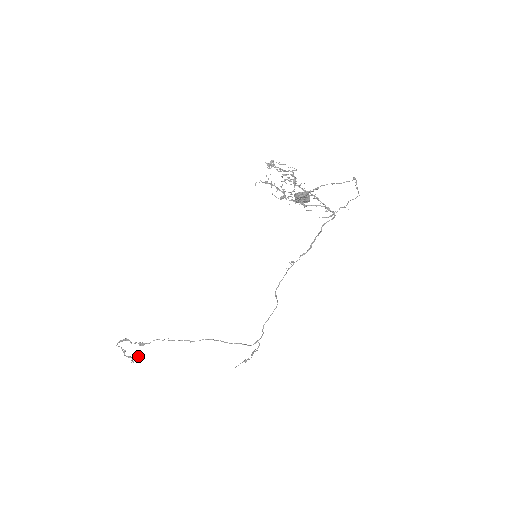
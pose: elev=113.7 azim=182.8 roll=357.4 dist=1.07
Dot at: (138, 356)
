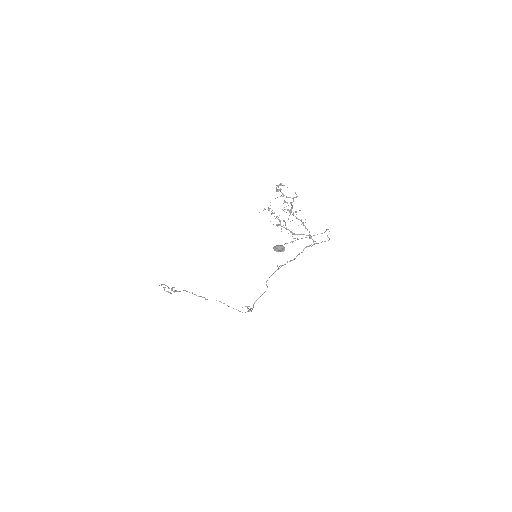
Dot at: occluded
